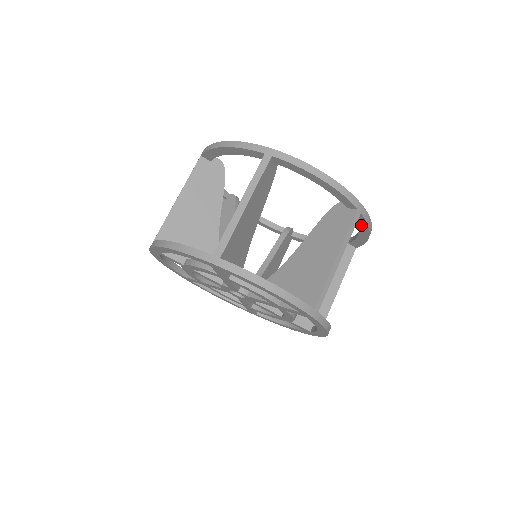
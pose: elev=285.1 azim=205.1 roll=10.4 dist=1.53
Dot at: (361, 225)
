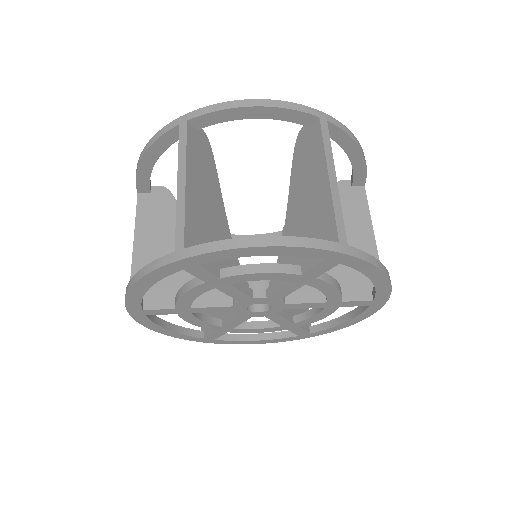
Dot at: occluded
